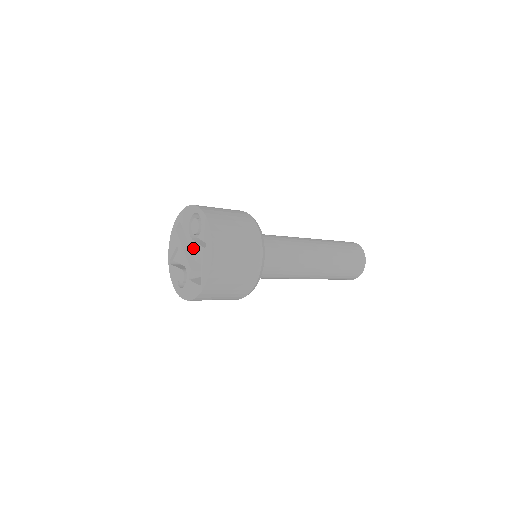
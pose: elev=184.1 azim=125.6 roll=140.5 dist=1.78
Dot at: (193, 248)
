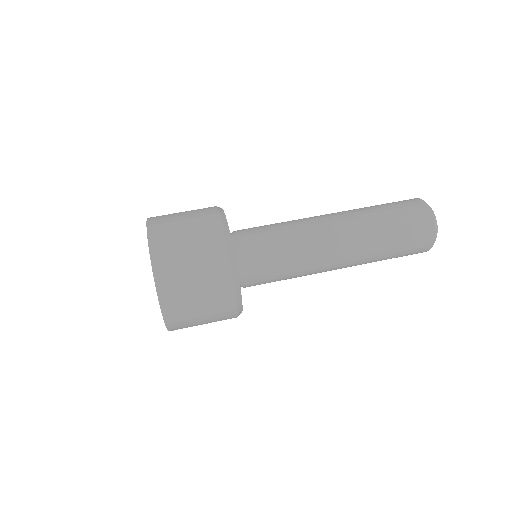
Dot at: occluded
